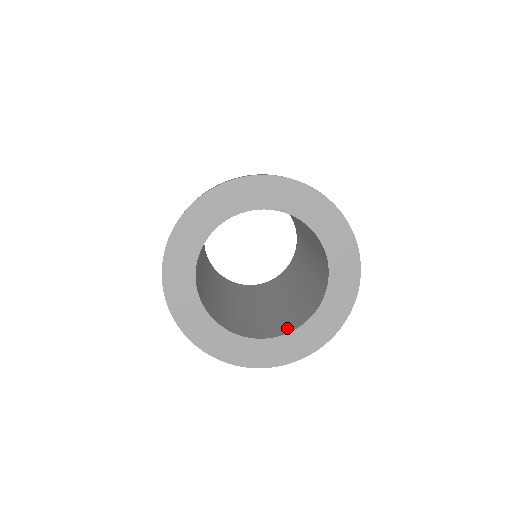
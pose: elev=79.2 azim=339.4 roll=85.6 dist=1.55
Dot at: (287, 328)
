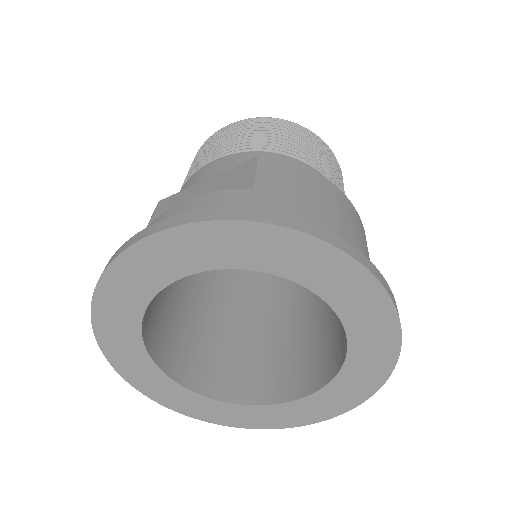
Dot at: (221, 387)
